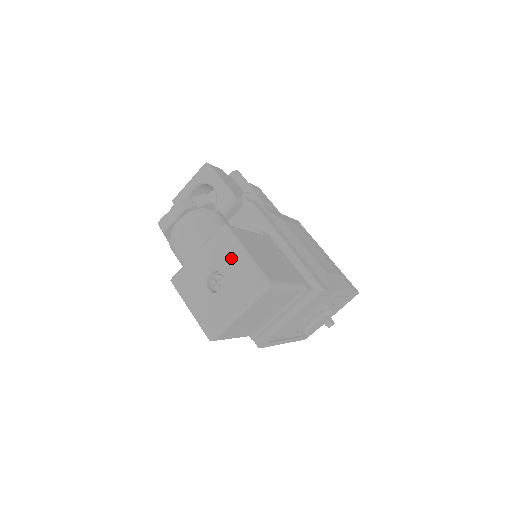
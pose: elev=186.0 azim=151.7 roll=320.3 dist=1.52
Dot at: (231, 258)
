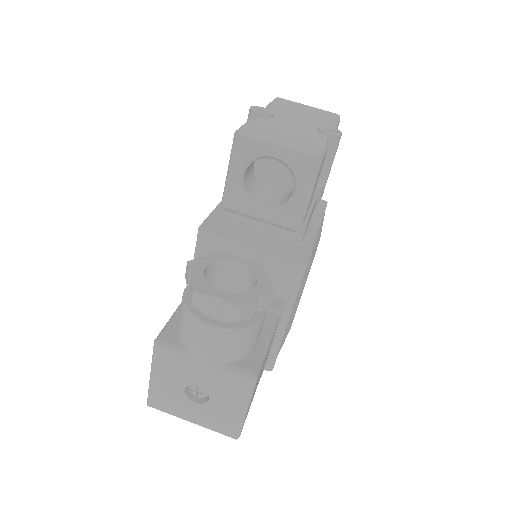
Dot at: (230, 401)
